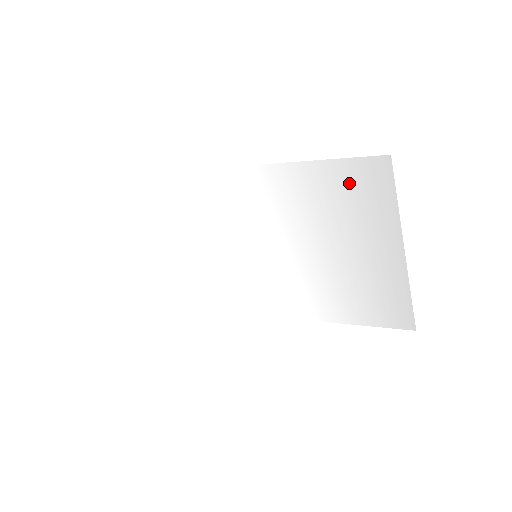
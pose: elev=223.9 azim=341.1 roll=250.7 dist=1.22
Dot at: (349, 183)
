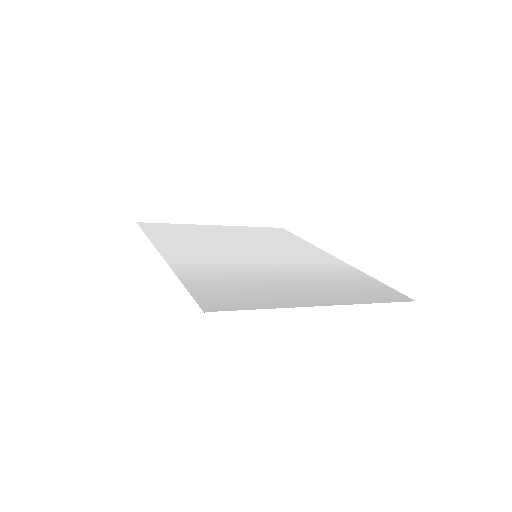
Dot at: (217, 295)
